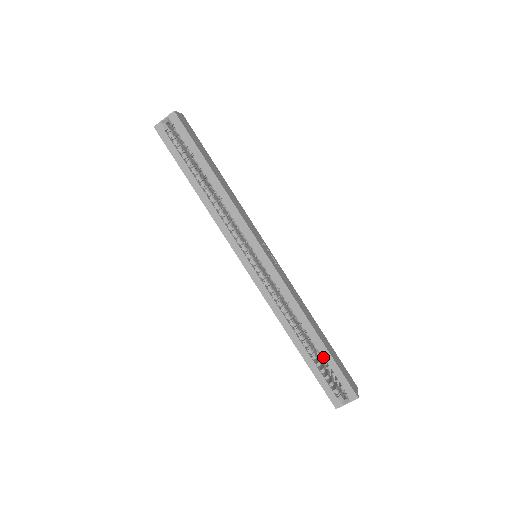
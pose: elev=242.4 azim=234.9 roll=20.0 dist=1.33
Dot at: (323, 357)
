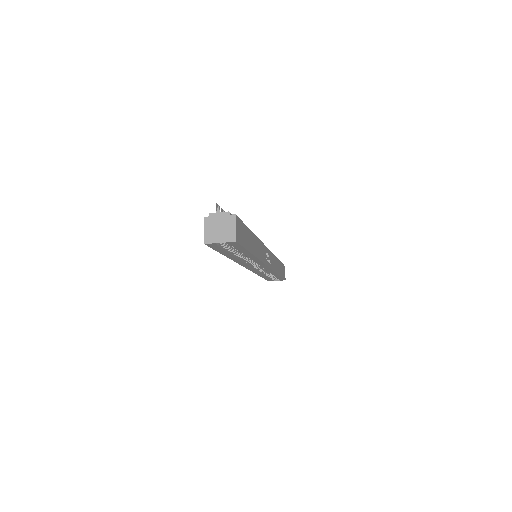
Dot at: occluded
